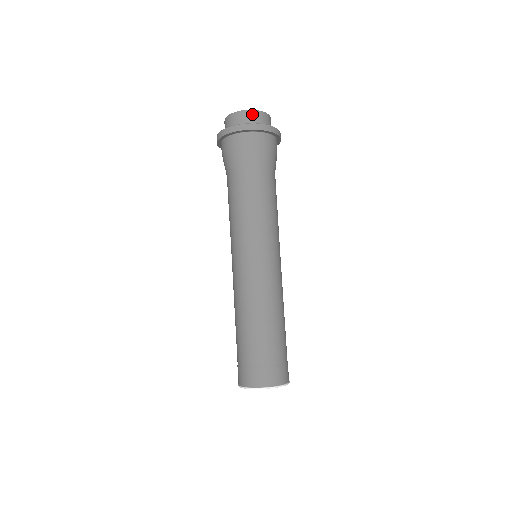
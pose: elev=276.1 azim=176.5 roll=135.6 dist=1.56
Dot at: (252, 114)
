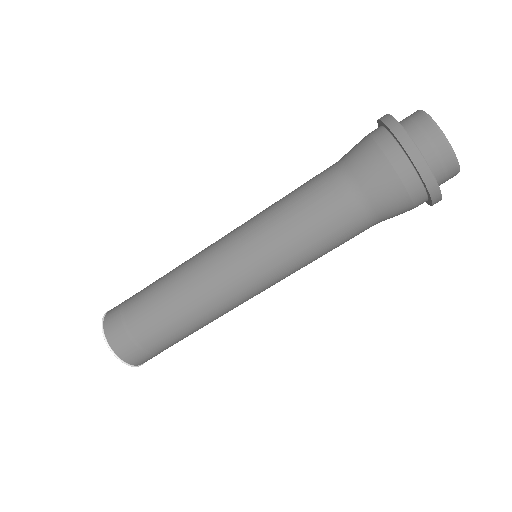
Dot at: (454, 174)
